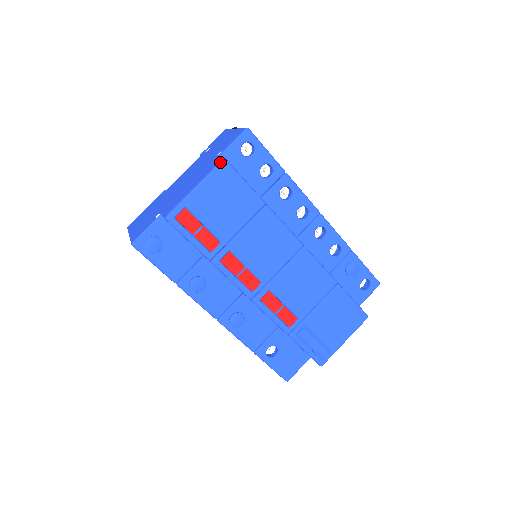
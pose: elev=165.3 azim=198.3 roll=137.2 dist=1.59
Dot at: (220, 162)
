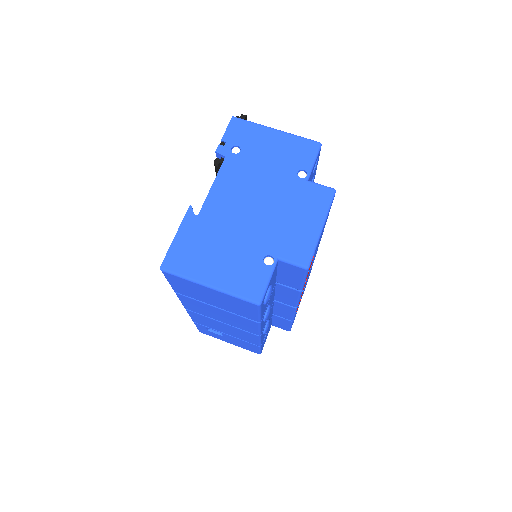
Dot at: (334, 194)
